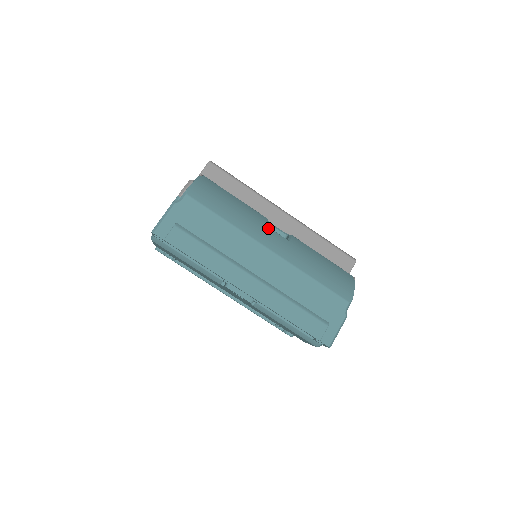
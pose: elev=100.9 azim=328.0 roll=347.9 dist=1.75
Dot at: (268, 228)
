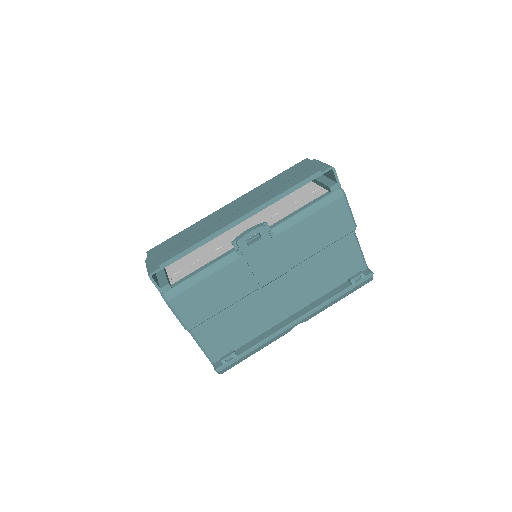
Dot at: occluded
